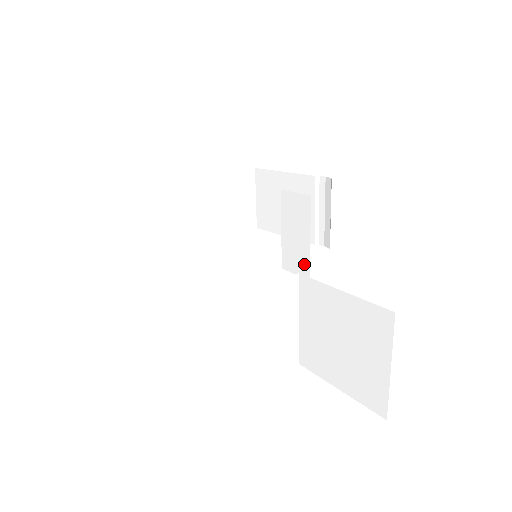
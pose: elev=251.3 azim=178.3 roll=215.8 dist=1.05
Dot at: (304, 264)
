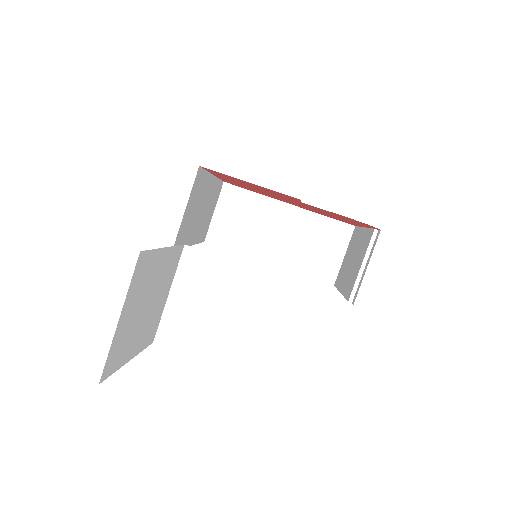
Dot at: occluded
